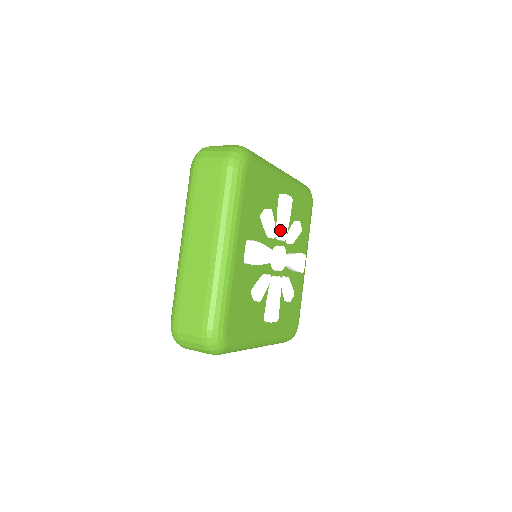
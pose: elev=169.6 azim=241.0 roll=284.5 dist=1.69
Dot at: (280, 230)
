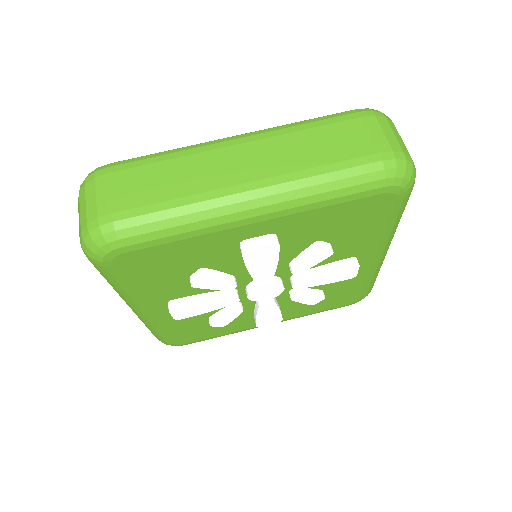
Dot at: (251, 276)
